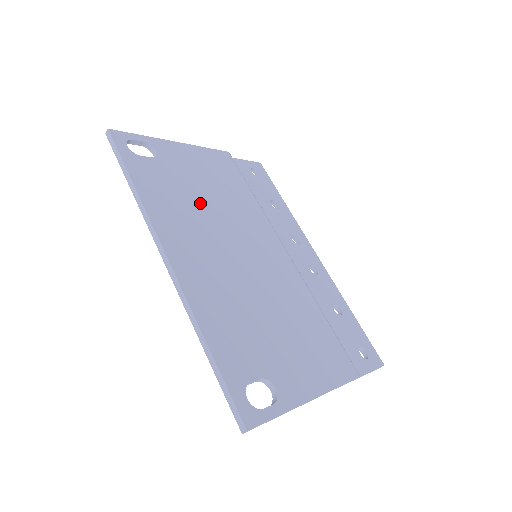
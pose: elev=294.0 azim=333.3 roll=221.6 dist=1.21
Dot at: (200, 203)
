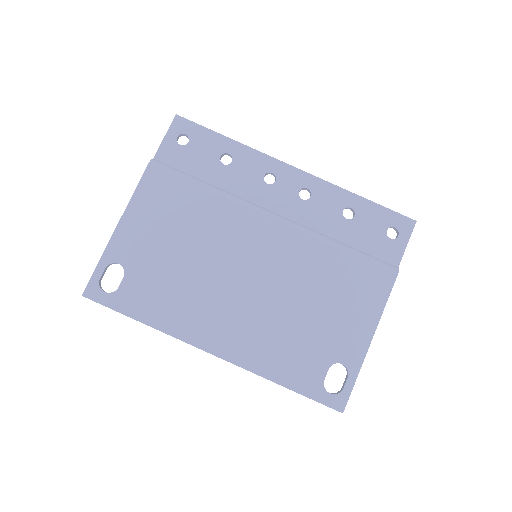
Dot at: (185, 270)
